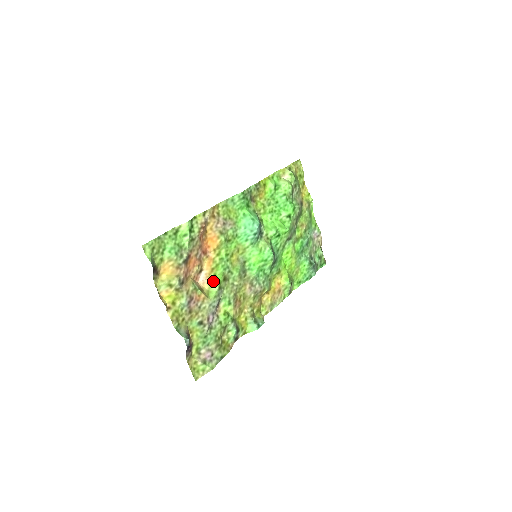
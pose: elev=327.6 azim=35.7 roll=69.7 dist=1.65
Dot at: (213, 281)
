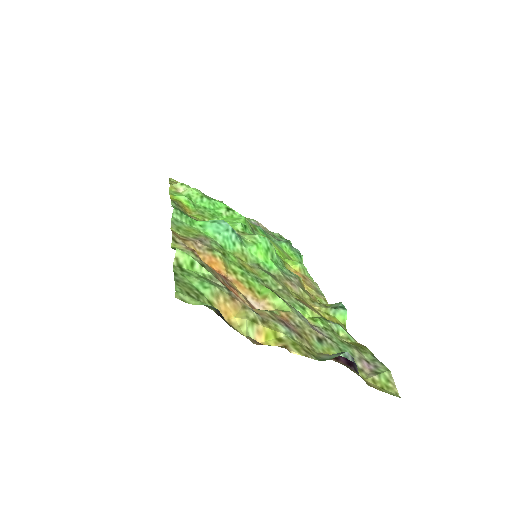
Dot at: (267, 297)
